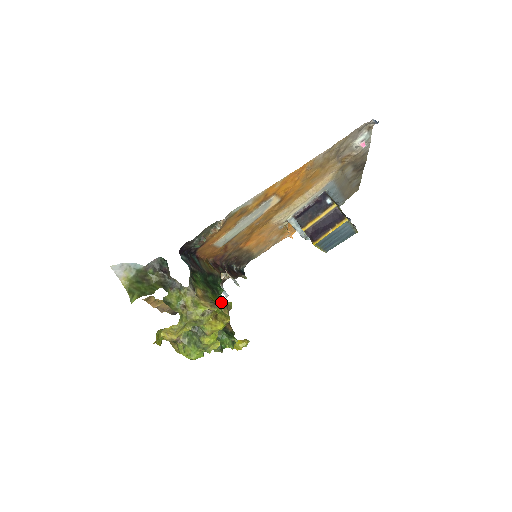
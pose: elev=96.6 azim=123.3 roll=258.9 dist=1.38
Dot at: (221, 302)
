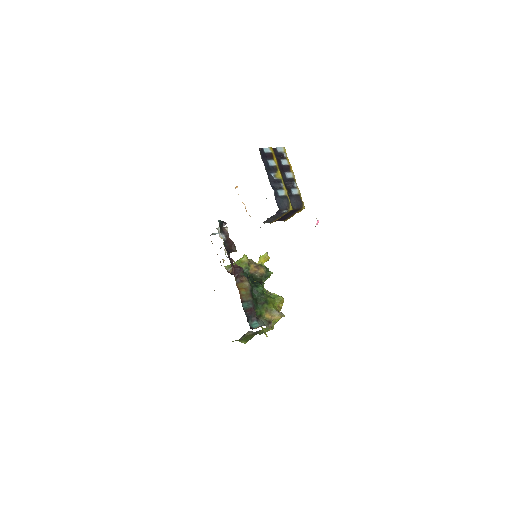
Dot at: (262, 287)
